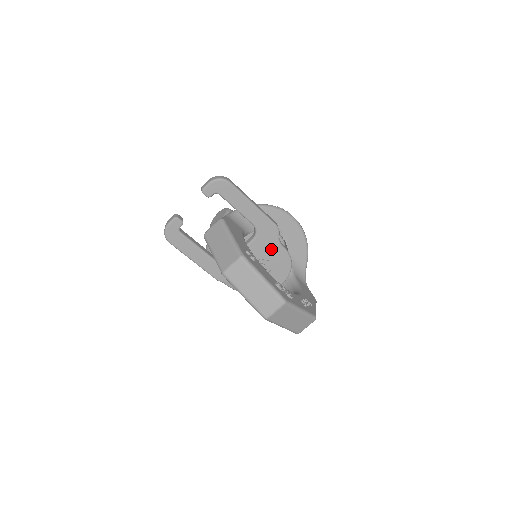
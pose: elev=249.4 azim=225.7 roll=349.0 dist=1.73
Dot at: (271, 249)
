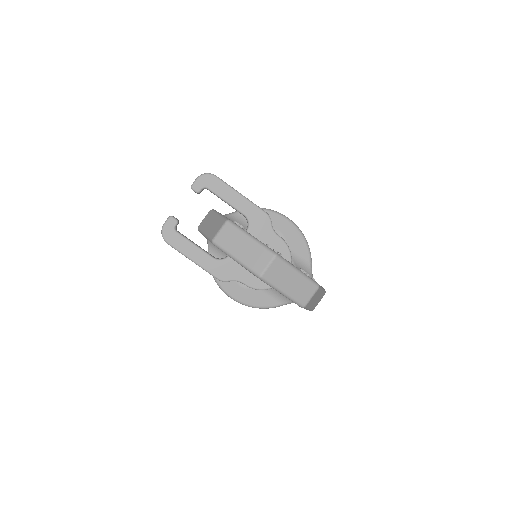
Dot at: (266, 239)
